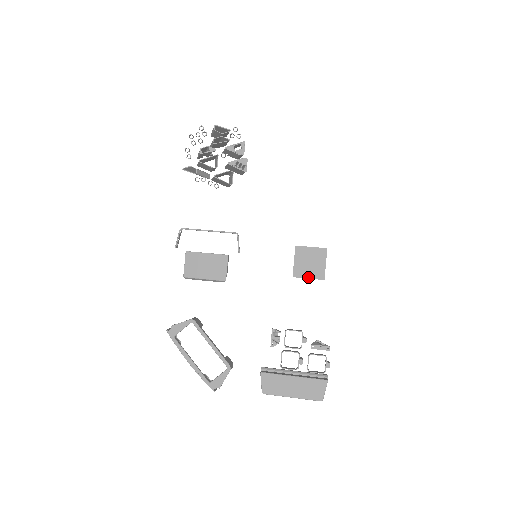
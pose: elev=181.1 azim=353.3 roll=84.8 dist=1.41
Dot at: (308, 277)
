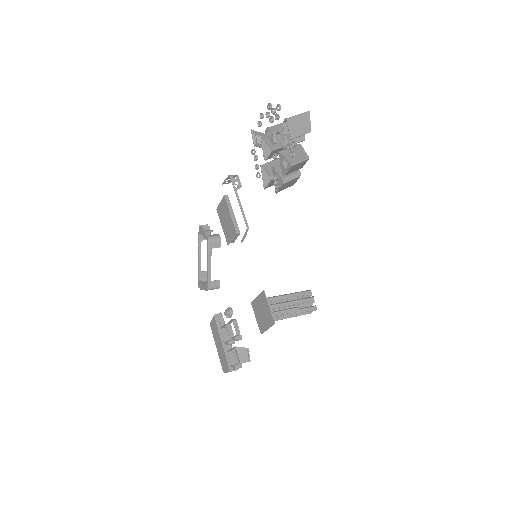
Dot at: (256, 317)
